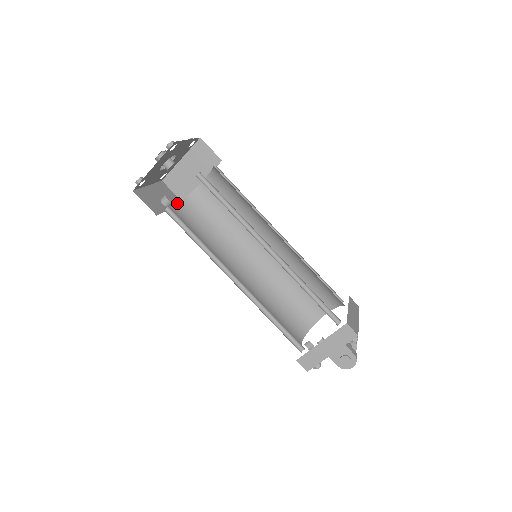
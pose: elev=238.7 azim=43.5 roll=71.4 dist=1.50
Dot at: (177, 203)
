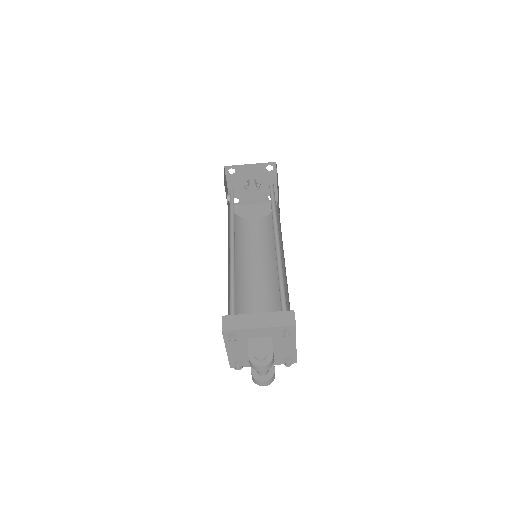
Dot at: occluded
